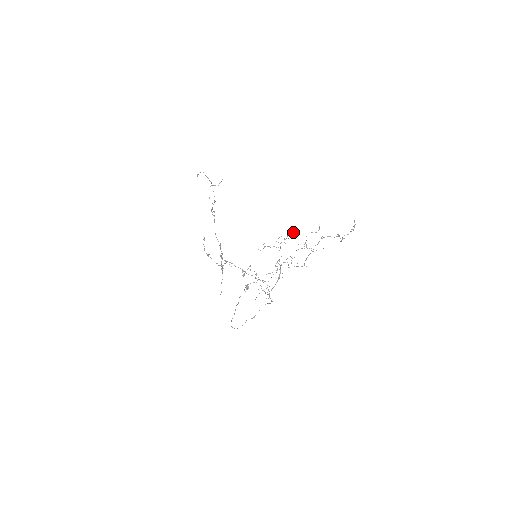
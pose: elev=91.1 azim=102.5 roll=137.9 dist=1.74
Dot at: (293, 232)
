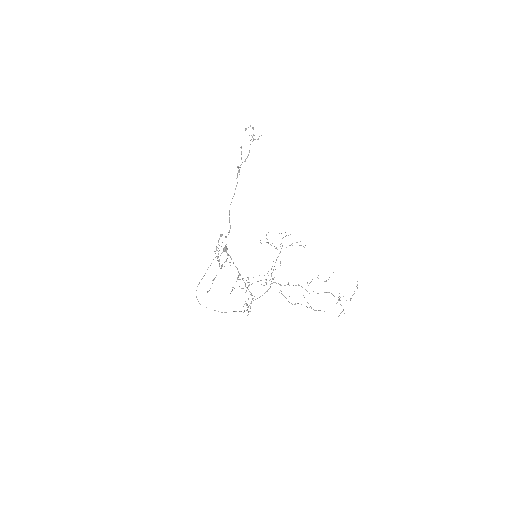
Dot at: (300, 245)
